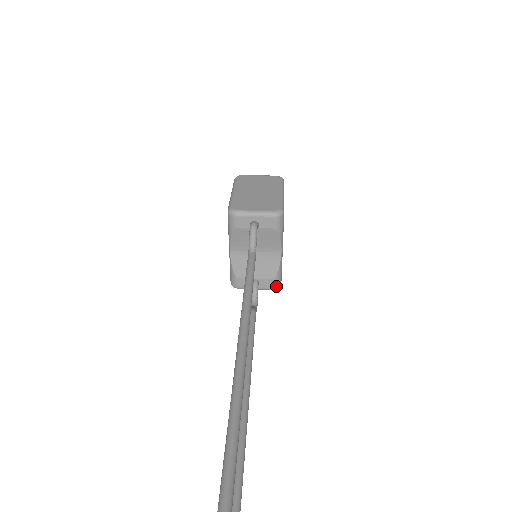
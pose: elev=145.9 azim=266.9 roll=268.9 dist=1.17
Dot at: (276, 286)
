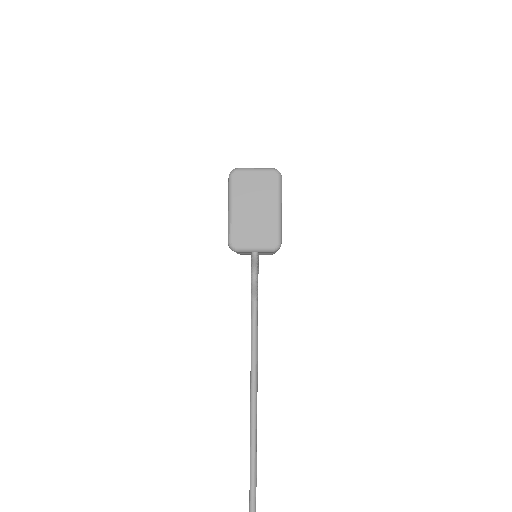
Dot at: occluded
